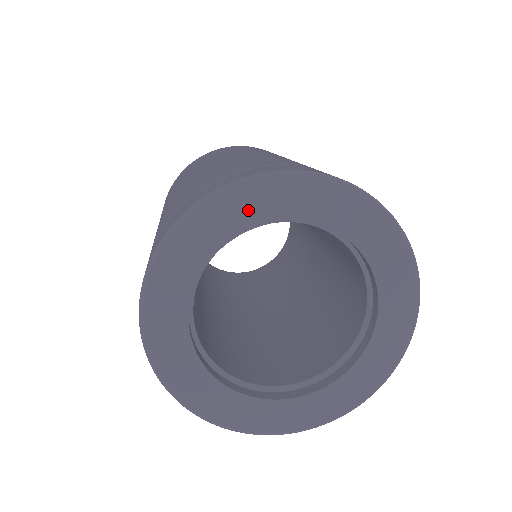
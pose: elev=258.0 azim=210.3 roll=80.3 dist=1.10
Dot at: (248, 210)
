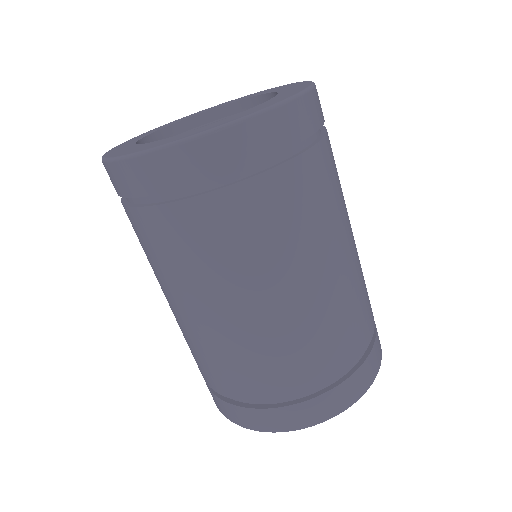
Dot at: (230, 102)
